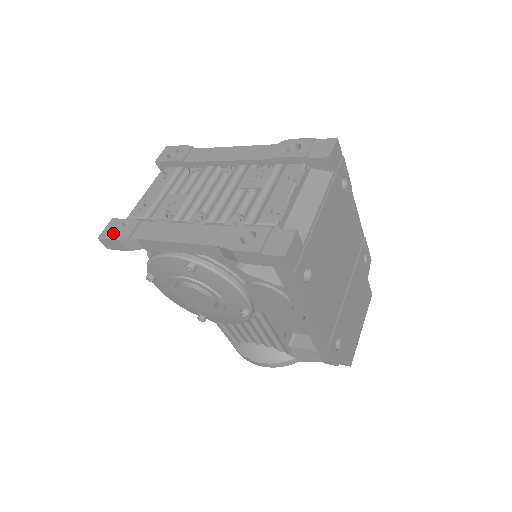
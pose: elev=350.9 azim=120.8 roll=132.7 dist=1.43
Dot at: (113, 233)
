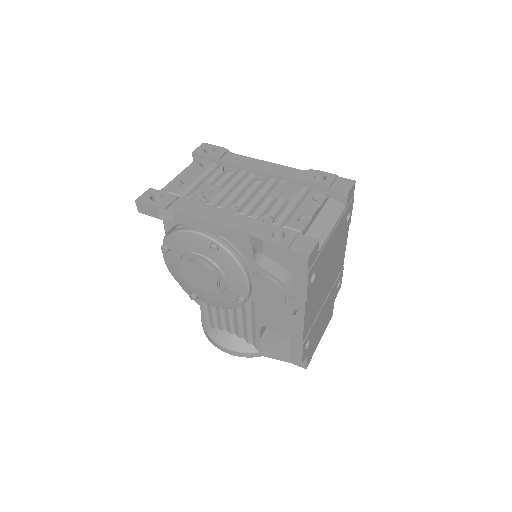
Dot at: (151, 200)
